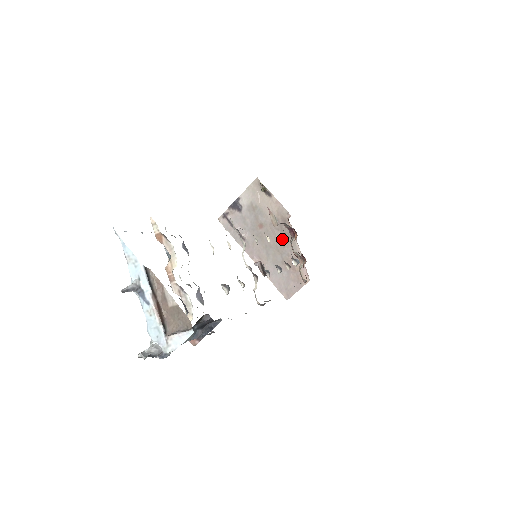
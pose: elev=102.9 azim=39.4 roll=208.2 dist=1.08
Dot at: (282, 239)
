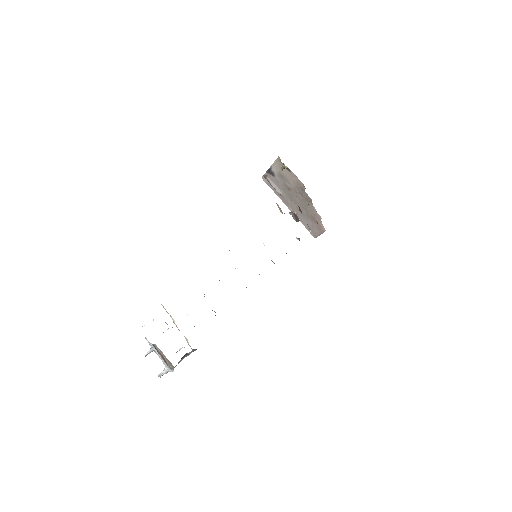
Dot at: (304, 201)
